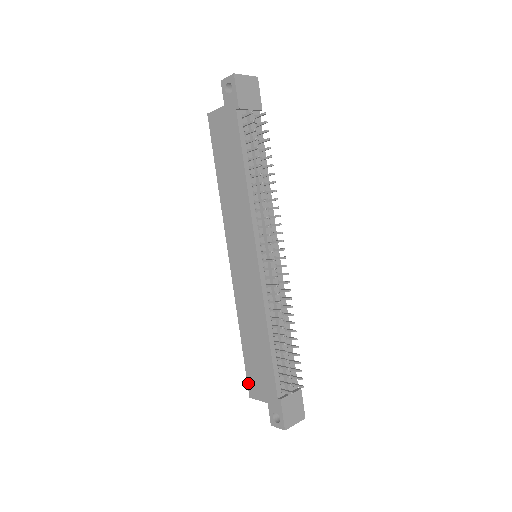
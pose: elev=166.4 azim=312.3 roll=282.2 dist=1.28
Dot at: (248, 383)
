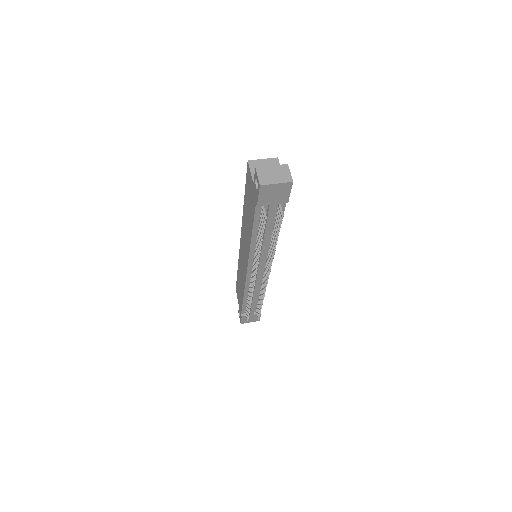
Dot at: (236, 286)
